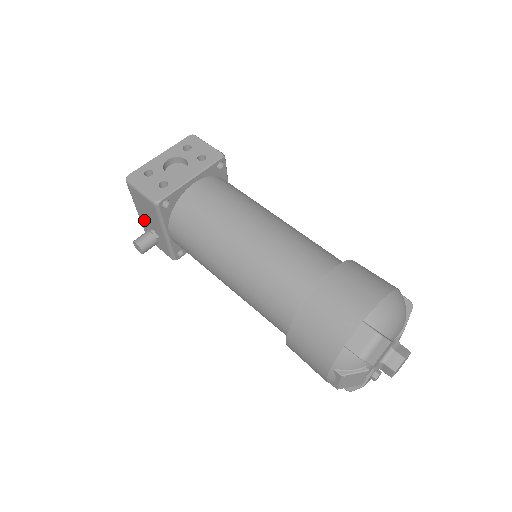
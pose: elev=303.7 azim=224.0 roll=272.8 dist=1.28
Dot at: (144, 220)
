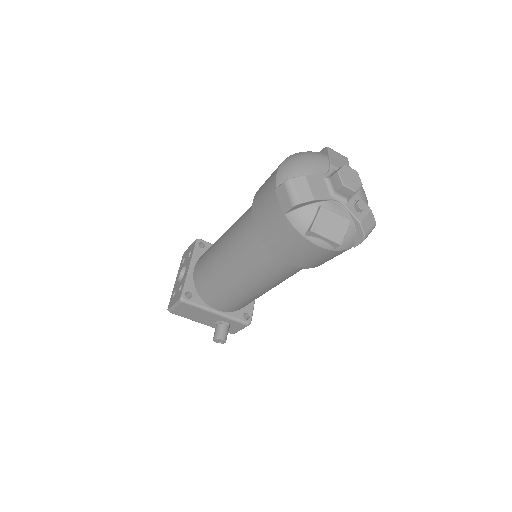
Dot at: (208, 323)
